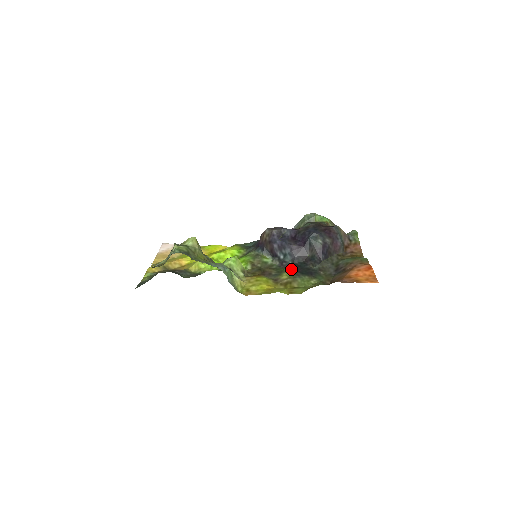
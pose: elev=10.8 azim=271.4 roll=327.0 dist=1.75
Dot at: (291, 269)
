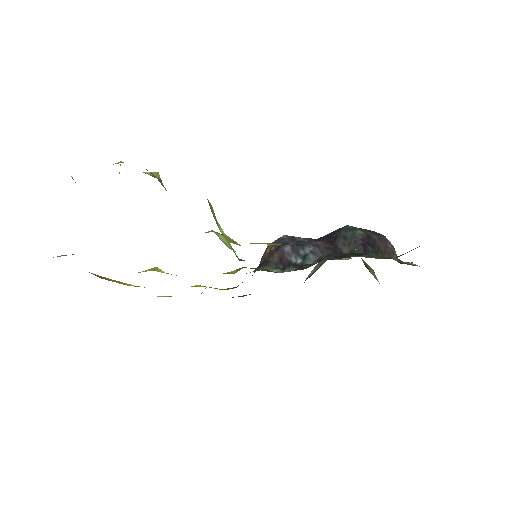
Dot at: occluded
